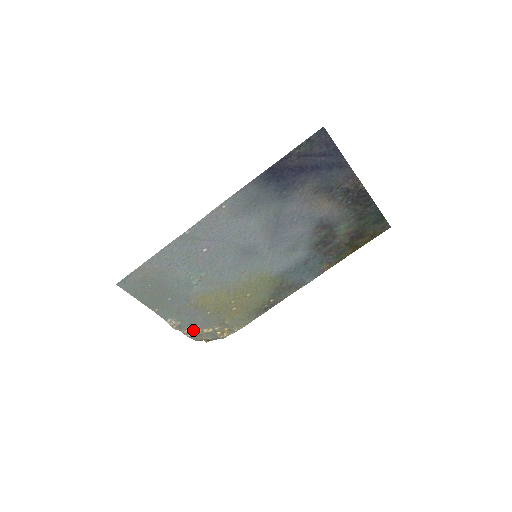
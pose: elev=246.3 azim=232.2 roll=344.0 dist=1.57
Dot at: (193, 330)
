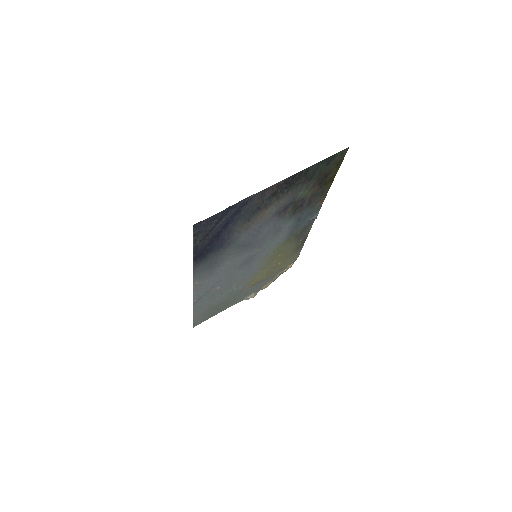
Dot at: (267, 285)
